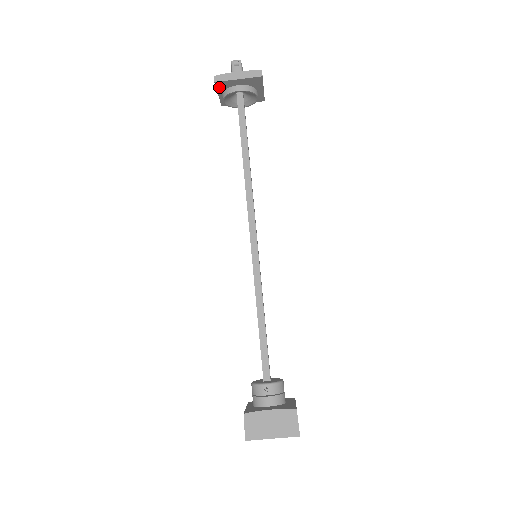
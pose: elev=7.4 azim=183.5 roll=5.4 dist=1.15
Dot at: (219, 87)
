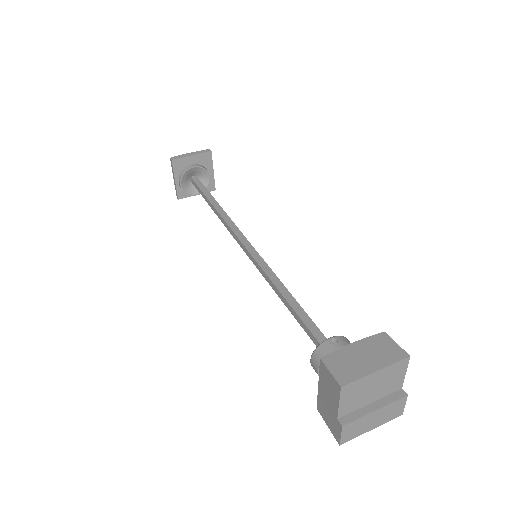
Dot at: (175, 168)
